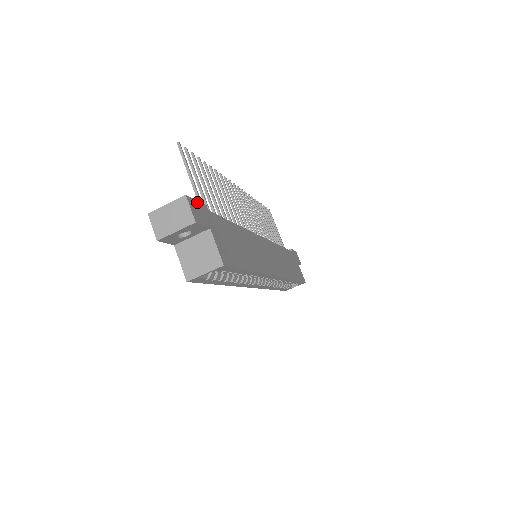
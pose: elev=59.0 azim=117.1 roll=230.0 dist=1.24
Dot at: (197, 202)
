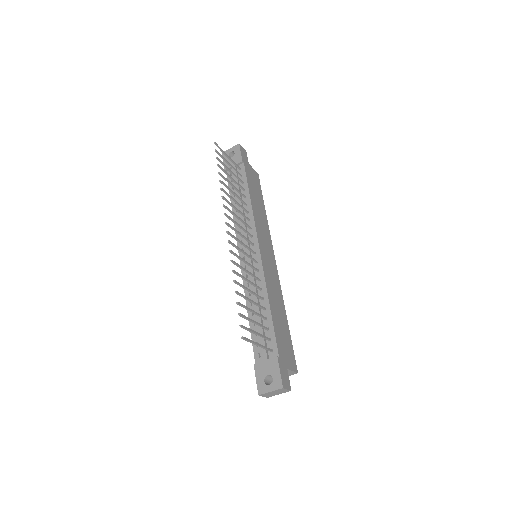
Dot at: (281, 372)
